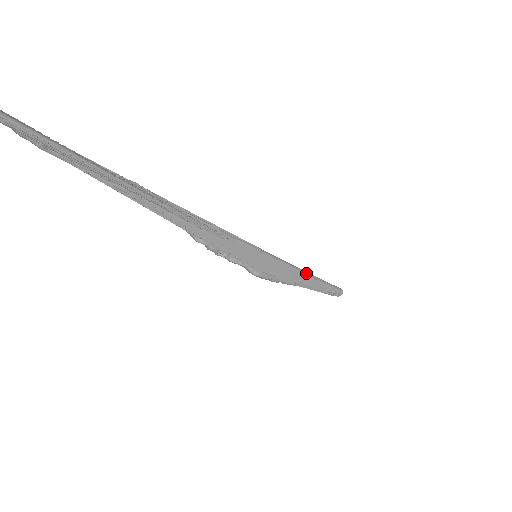
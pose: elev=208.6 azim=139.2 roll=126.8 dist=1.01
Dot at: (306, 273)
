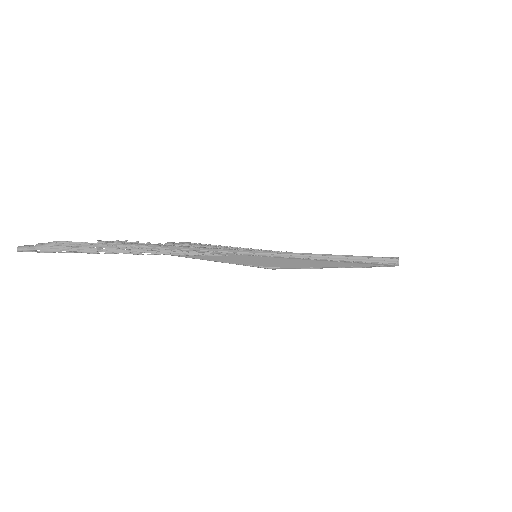
Dot at: (326, 258)
